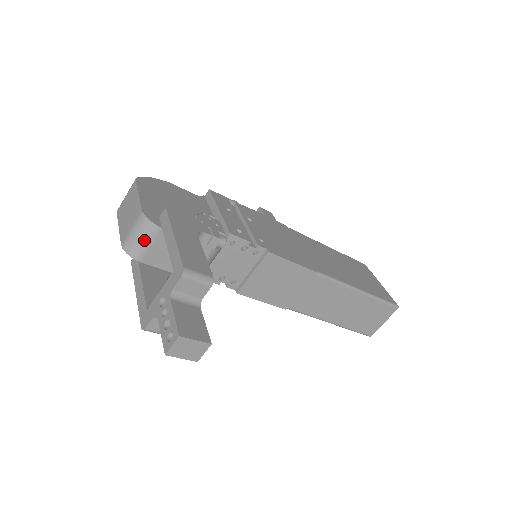
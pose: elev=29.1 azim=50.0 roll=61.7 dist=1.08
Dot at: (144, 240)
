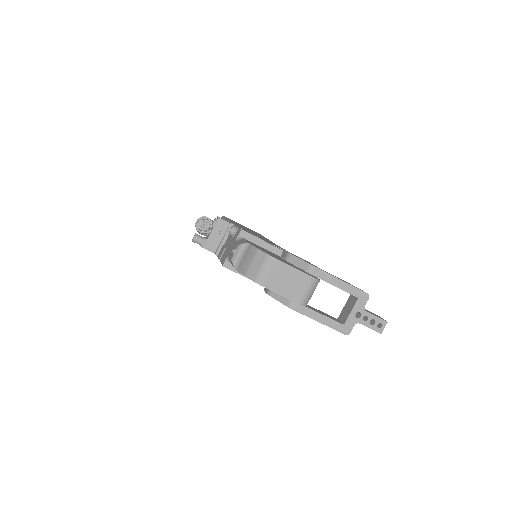
Dot at: occluded
